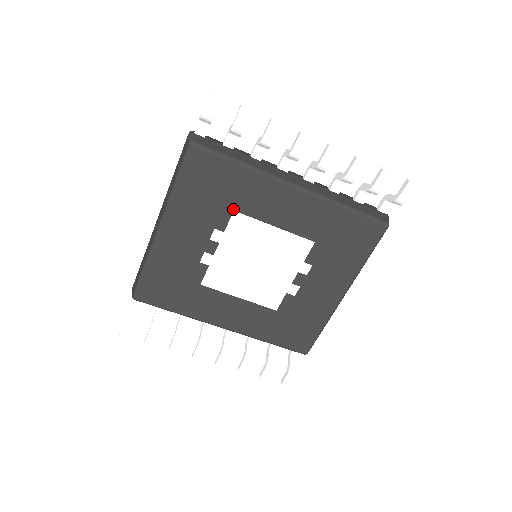
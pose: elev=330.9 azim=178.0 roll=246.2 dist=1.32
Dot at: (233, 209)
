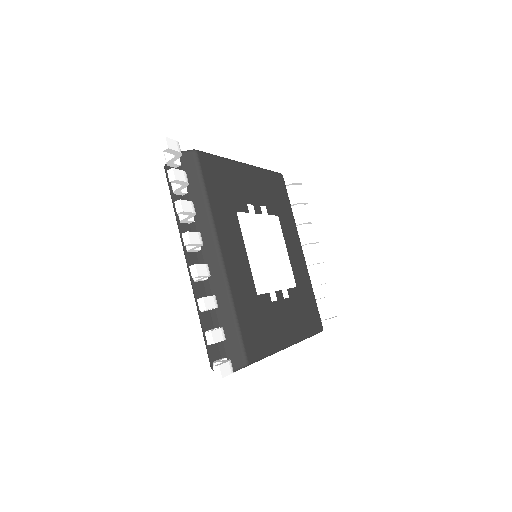
Dot at: (278, 215)
